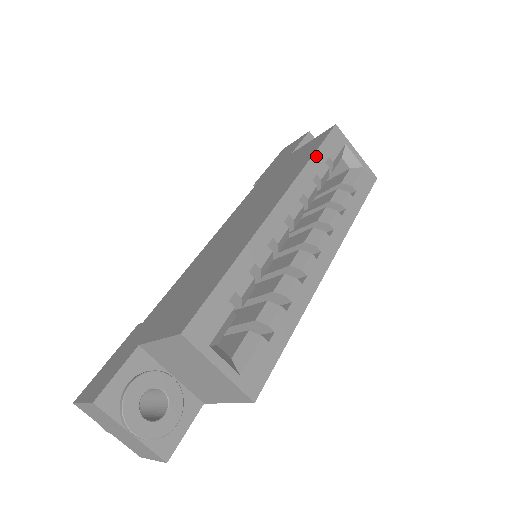
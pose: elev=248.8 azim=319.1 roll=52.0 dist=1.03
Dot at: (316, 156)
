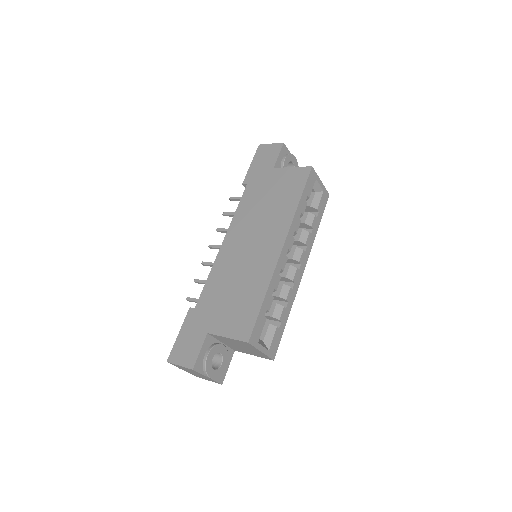
Dot at: (302, 199)
